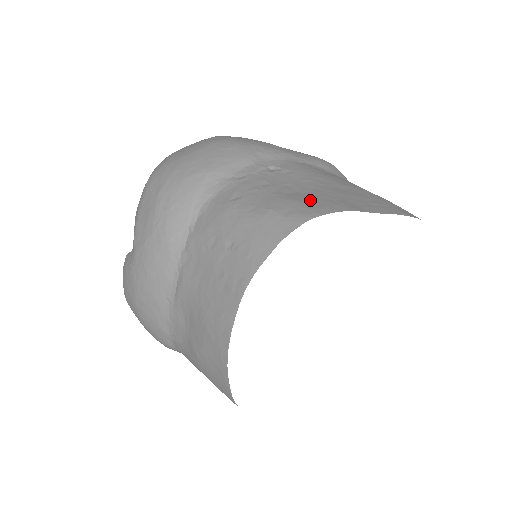
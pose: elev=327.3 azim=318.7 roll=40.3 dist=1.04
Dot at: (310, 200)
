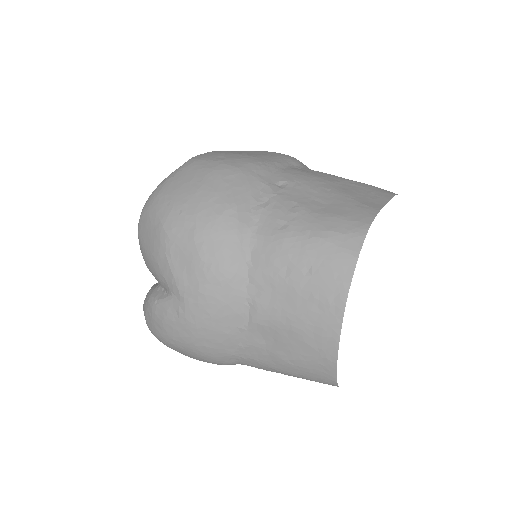
Dot at: (346, 211)
